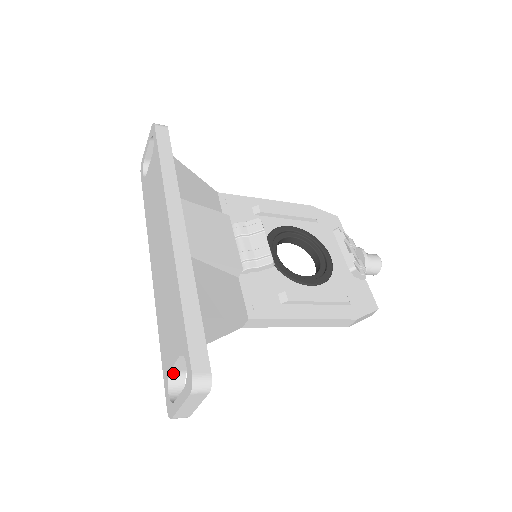
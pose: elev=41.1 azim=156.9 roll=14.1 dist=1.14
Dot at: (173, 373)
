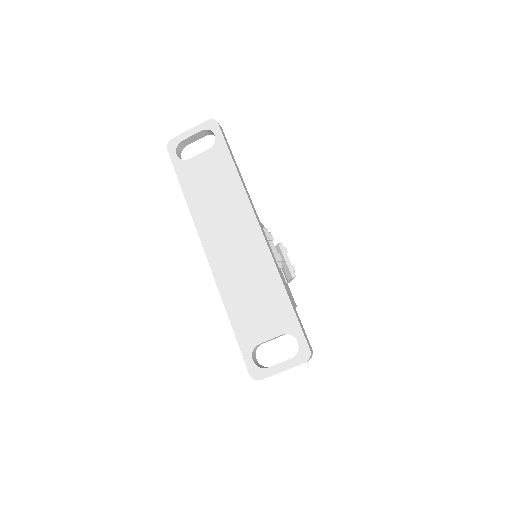
Dot at: (257, 346)
